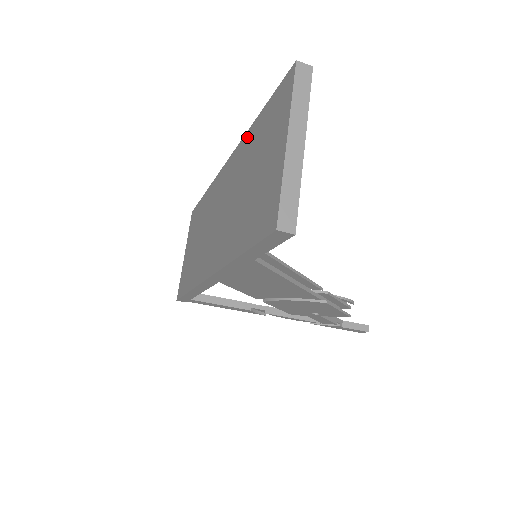
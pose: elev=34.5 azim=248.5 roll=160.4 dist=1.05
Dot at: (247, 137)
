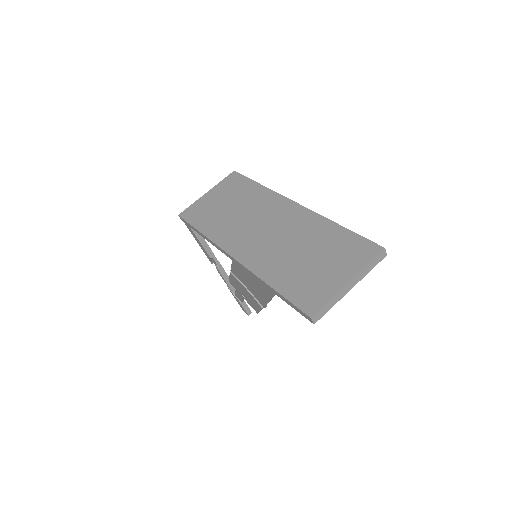
Dot at: (324, 222)
